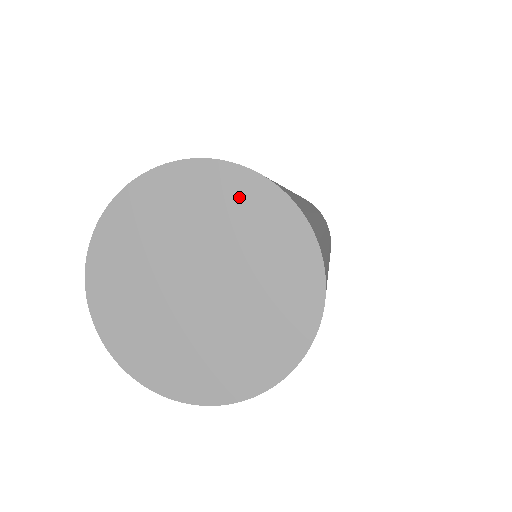
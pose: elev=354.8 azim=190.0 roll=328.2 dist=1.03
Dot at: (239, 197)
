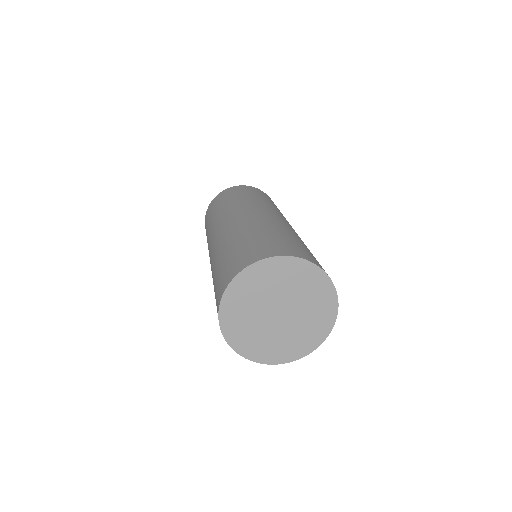
Dot at: (288, 270)
